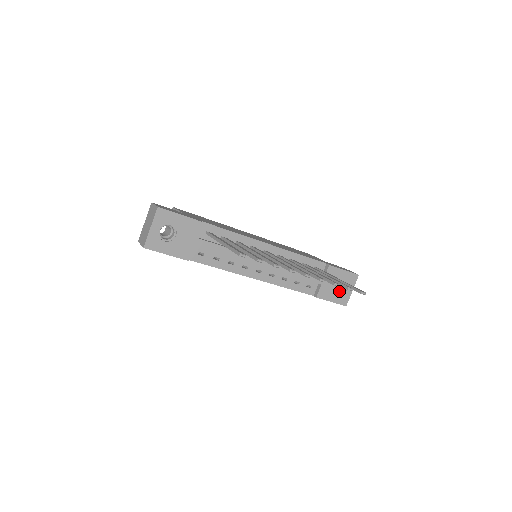
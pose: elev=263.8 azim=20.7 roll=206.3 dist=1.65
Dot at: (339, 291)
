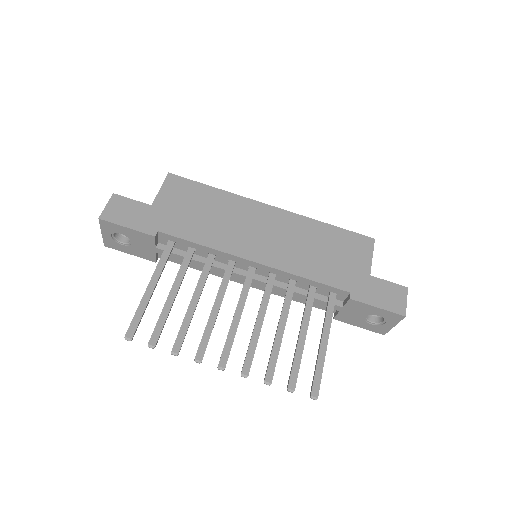
Dot at: (375, 318)
